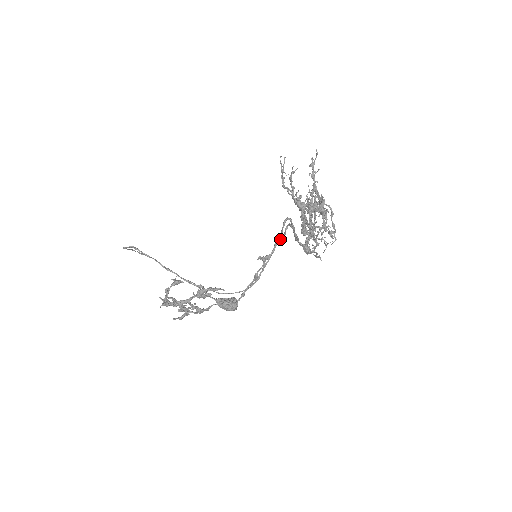
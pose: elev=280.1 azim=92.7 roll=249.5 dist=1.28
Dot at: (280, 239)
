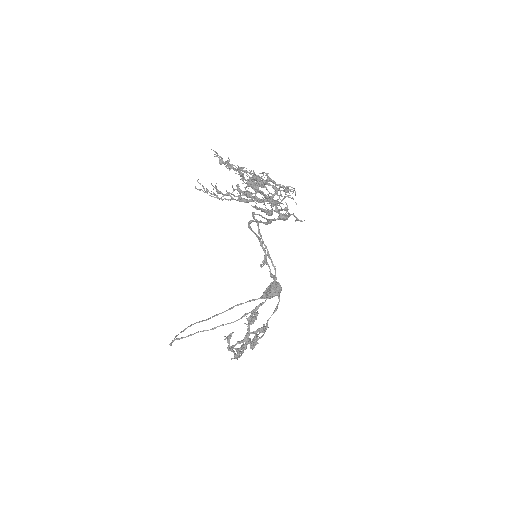
Dot at: (260, 239)
